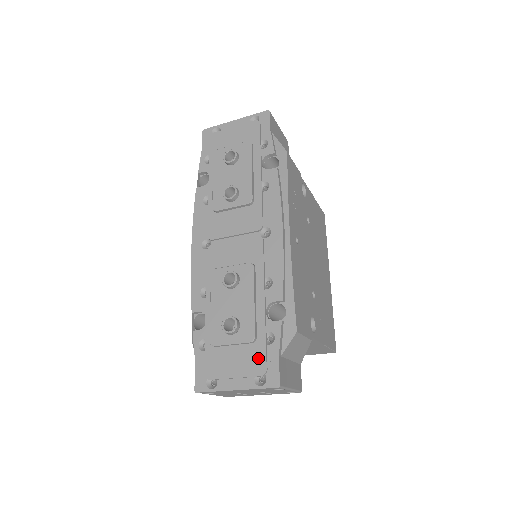
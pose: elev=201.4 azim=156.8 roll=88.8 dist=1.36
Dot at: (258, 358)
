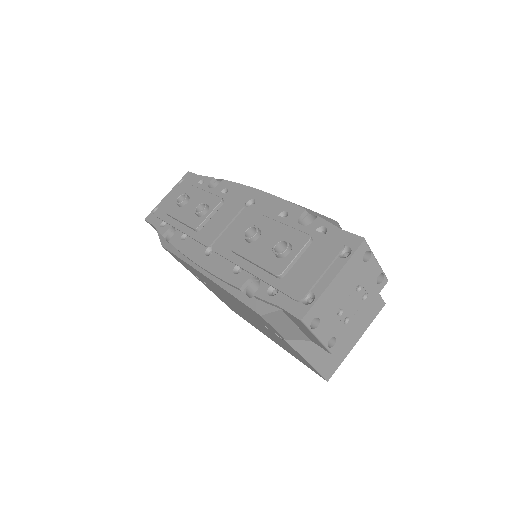
Dot at: (327, 244)
